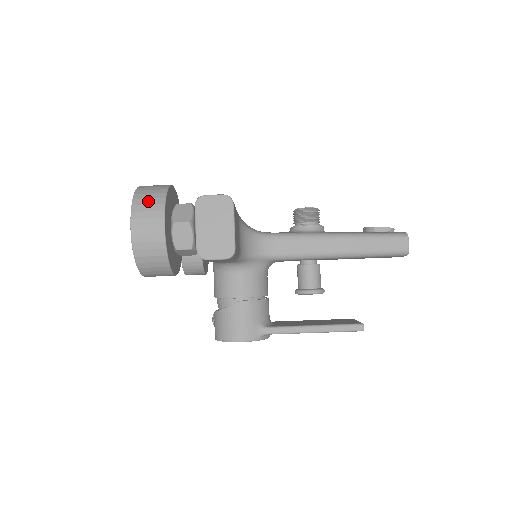
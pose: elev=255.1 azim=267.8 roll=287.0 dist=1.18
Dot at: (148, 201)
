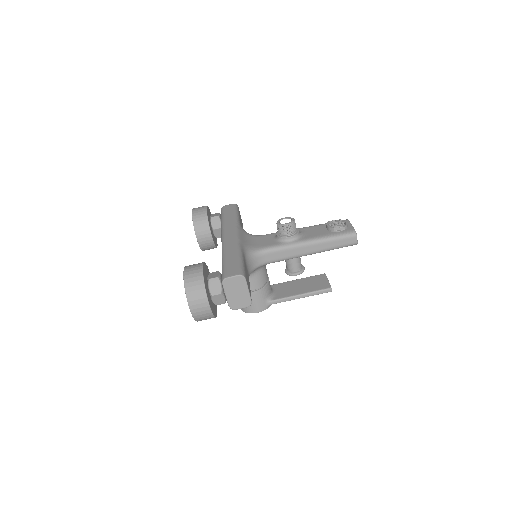
Dot at: (195, 293)
